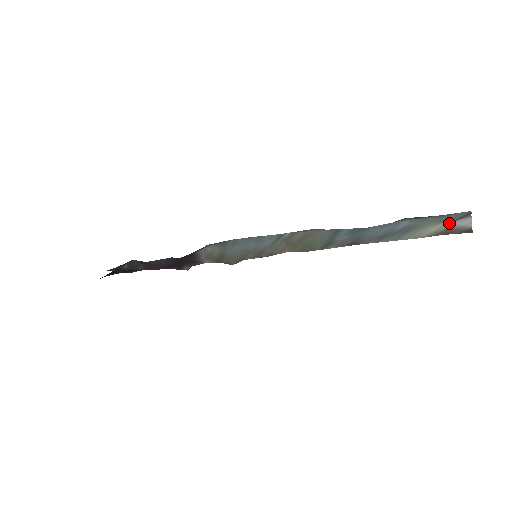
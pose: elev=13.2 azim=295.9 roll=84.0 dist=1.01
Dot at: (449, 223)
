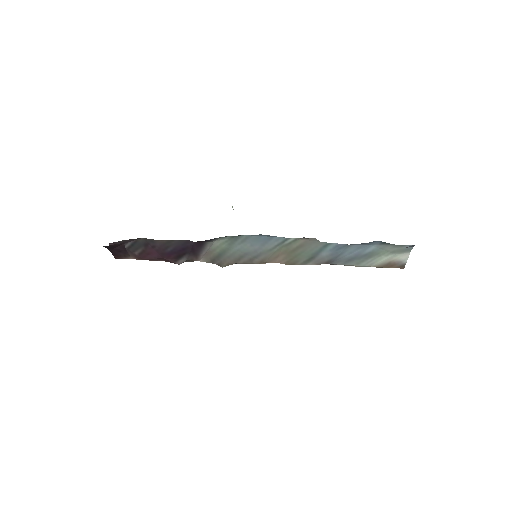
Dot at: (396, 255)
